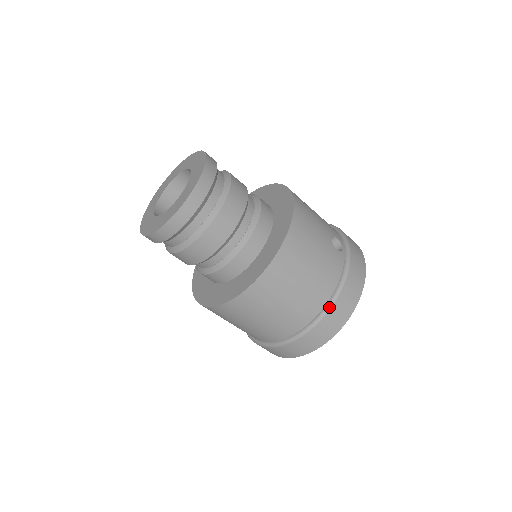
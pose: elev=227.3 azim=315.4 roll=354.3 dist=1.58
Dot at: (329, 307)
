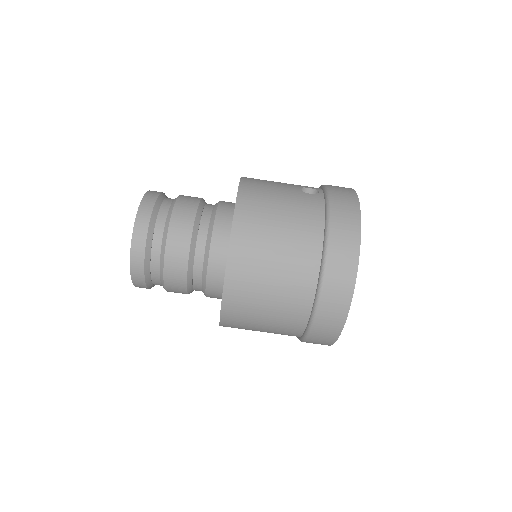
Dot at: (326, 243)
